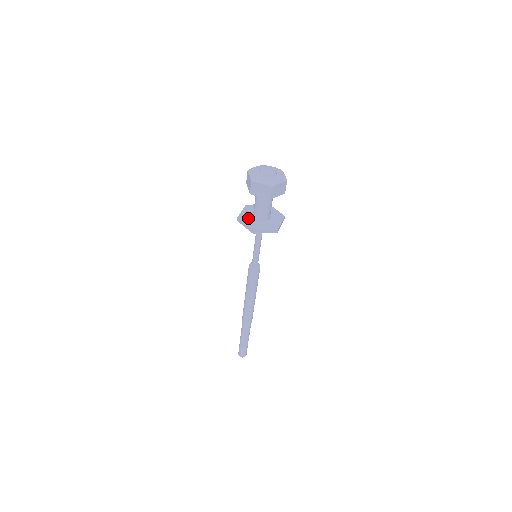
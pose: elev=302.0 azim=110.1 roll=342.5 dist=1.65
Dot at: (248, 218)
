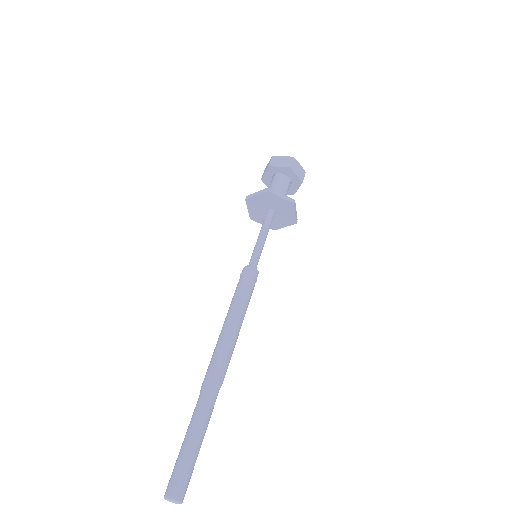
Dot at: occluded
